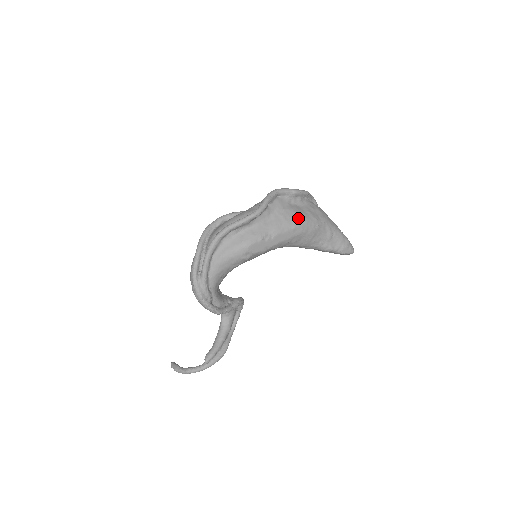
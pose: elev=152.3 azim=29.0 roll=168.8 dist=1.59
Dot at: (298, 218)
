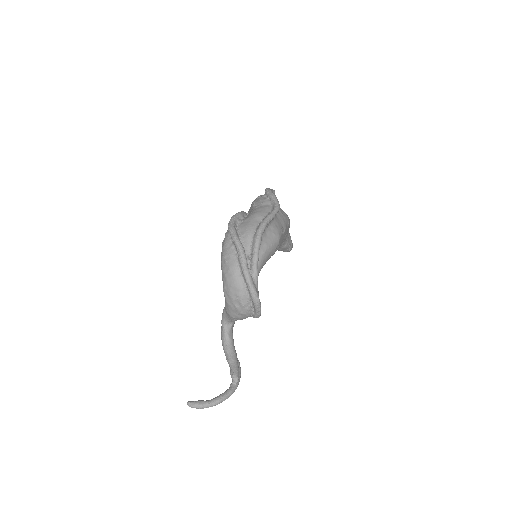
Dot at: (286, 214)
